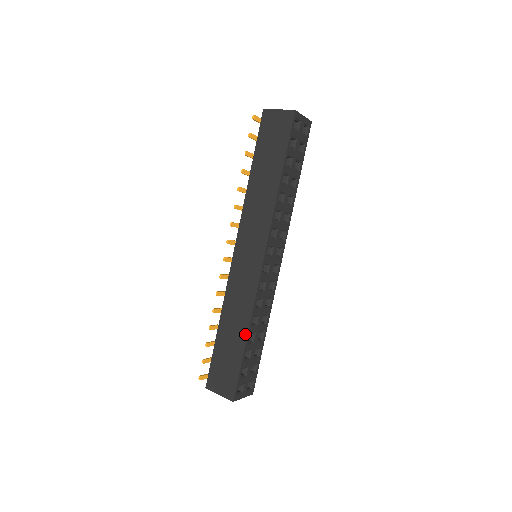
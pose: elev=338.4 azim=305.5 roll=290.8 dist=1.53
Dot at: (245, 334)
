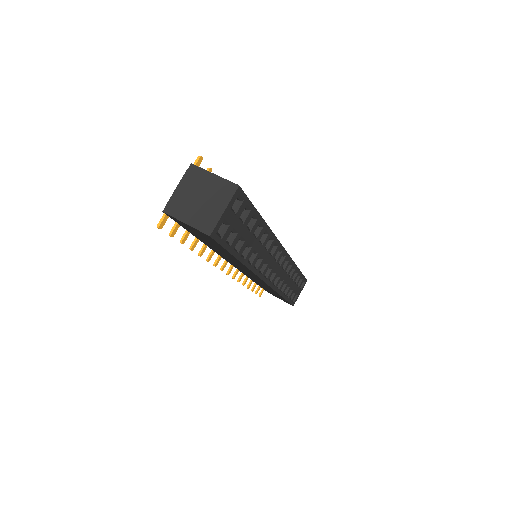
Dot at: occluded
